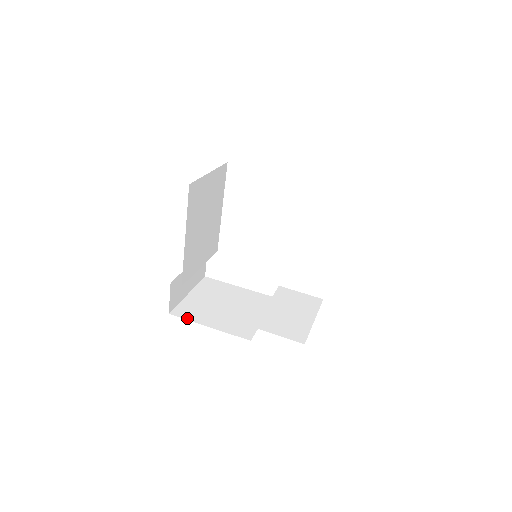
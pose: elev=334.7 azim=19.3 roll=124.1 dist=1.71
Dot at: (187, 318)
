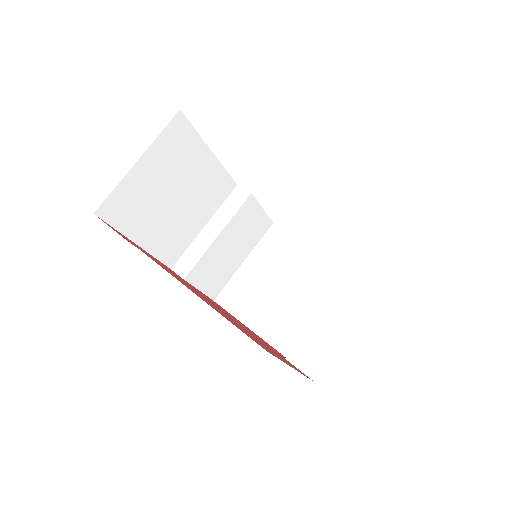
Dot at: (116, 226)
